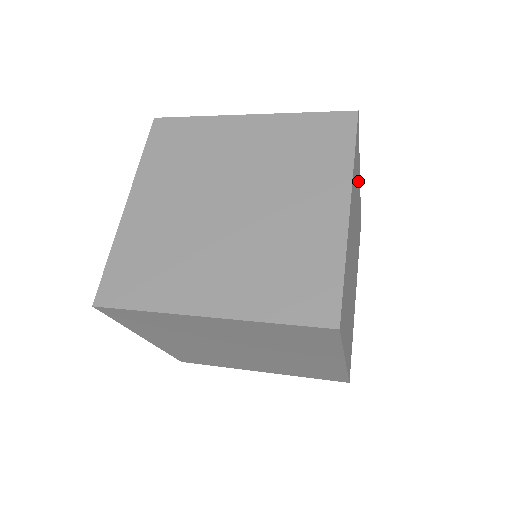
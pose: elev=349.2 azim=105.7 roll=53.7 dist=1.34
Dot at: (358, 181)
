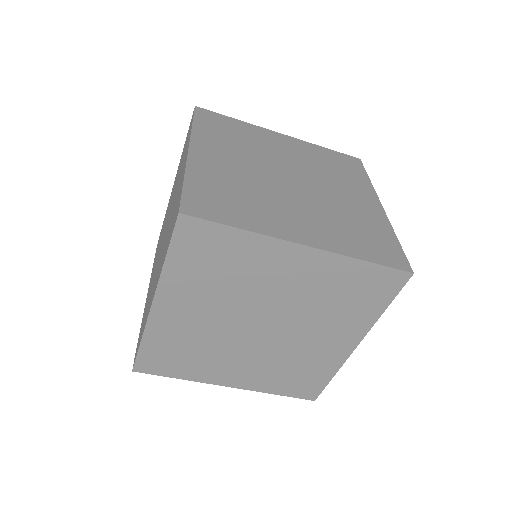
Dot at: occluded
